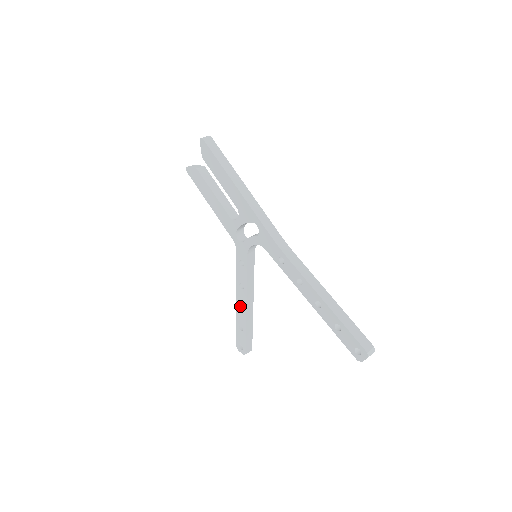
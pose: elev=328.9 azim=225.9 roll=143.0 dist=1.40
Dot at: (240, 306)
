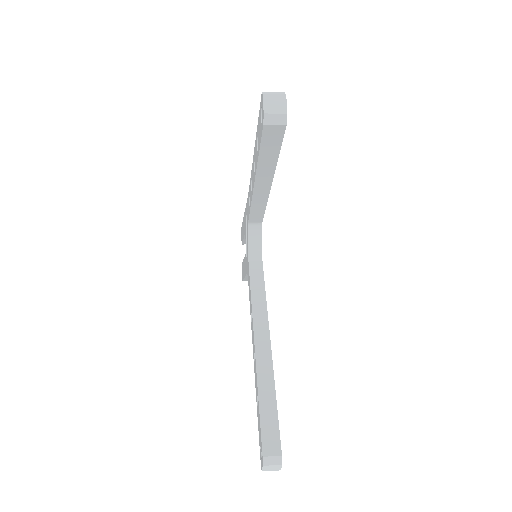
Dot at: occluded
